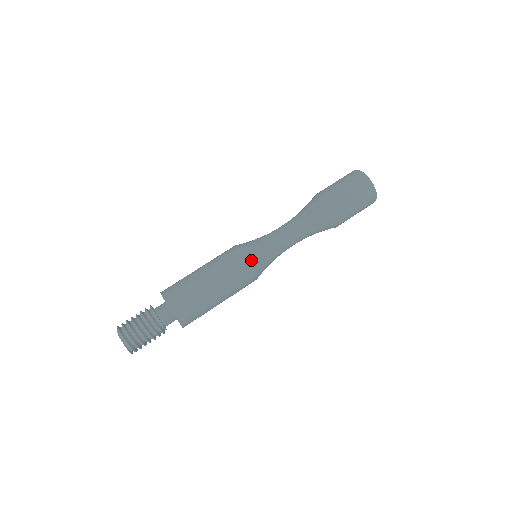
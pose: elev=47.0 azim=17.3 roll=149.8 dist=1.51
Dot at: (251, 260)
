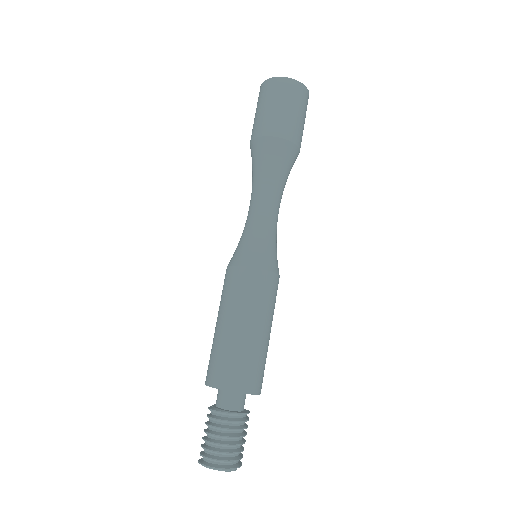
Dot at: occluded
